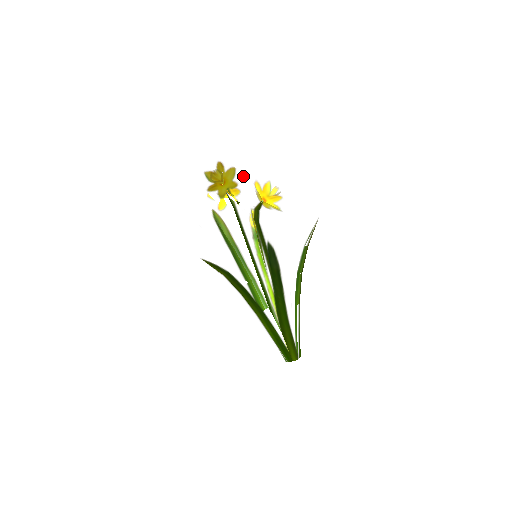
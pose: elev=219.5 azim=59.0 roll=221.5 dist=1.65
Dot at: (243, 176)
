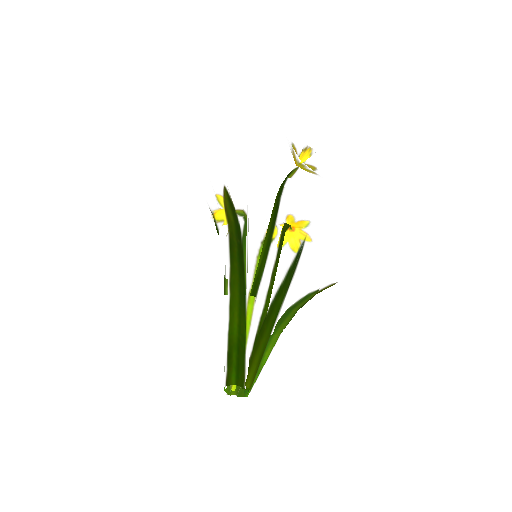
Dot at: (322, 176)
